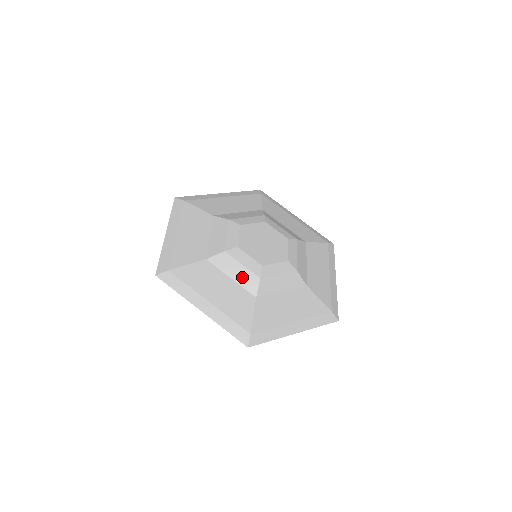
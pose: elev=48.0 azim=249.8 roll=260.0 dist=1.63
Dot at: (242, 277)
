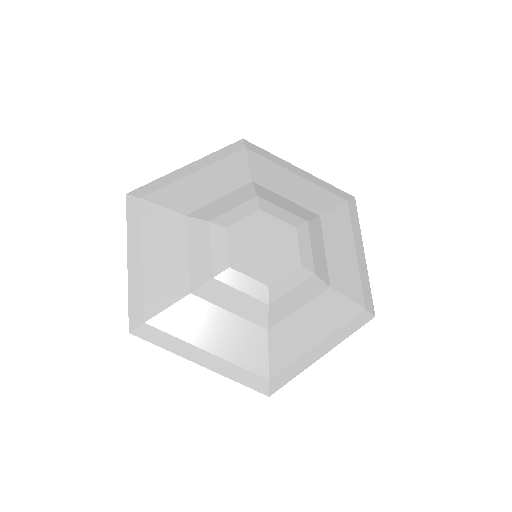
Dot at: (244, 307)
